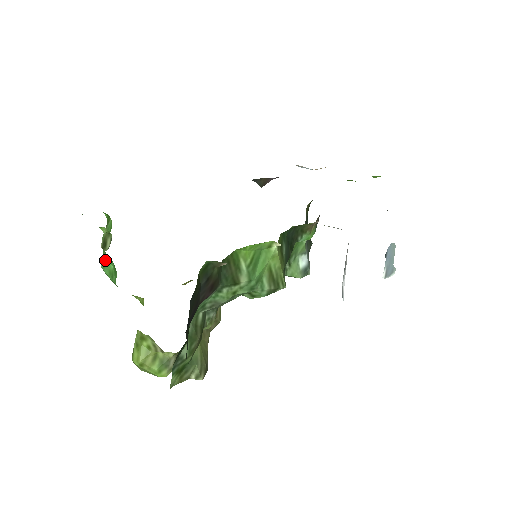
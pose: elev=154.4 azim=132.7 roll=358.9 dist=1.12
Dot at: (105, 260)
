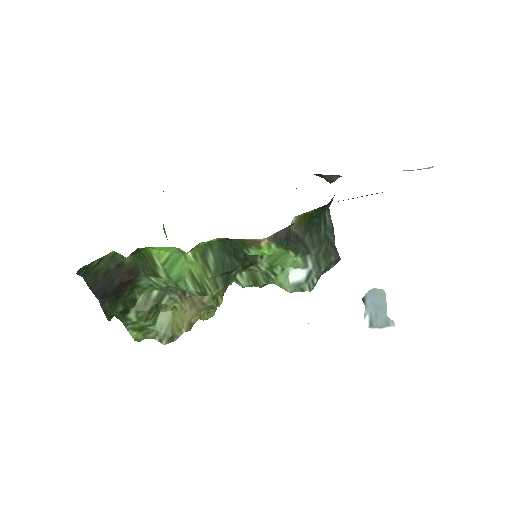
Dot at: occluded
